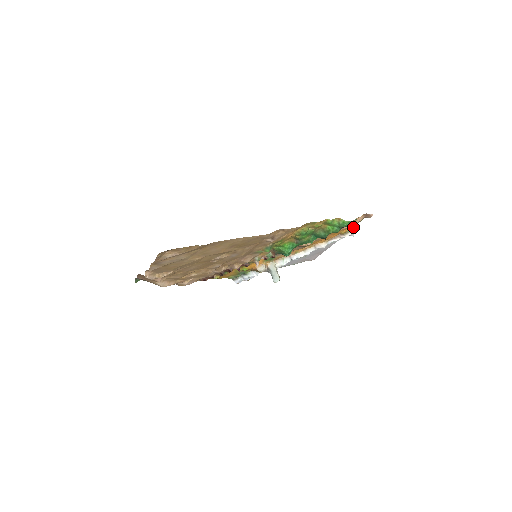
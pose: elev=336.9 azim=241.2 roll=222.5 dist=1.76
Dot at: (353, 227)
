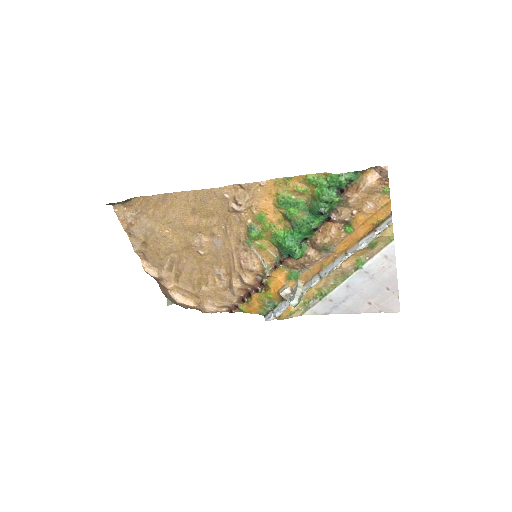
Dot at: (390, 211)
